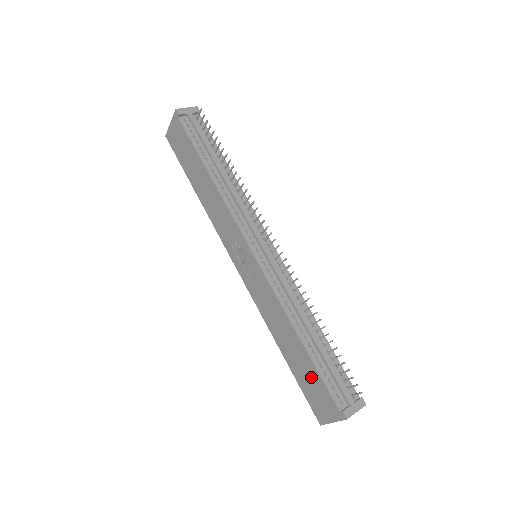
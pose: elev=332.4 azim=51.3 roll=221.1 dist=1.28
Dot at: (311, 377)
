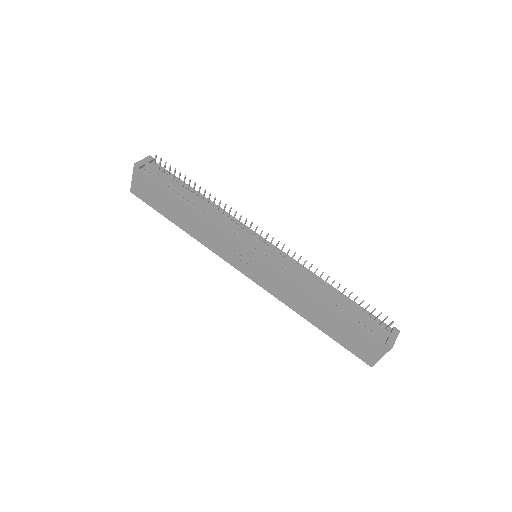
Dot at: (348, 330)
